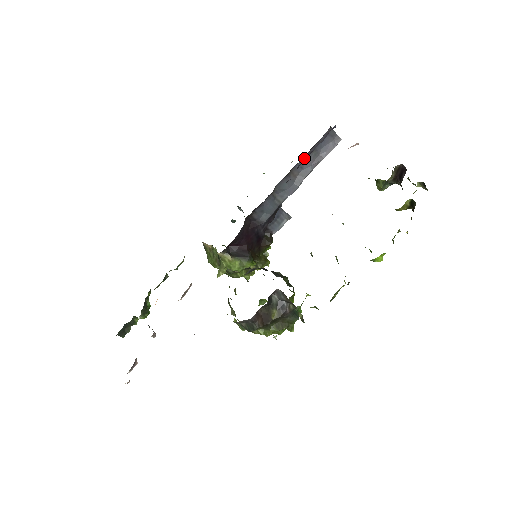
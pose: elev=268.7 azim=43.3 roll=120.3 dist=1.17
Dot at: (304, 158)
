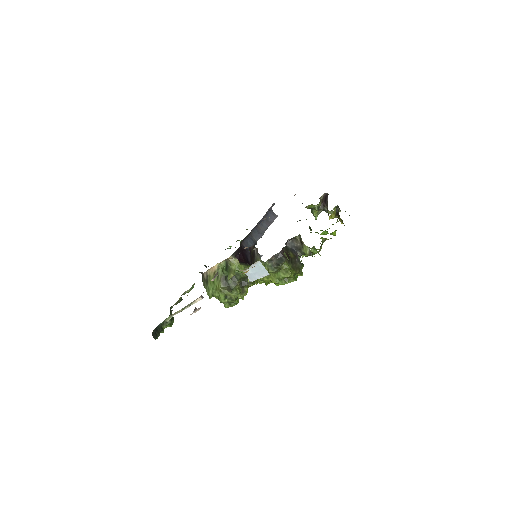
Dot at: occluded
